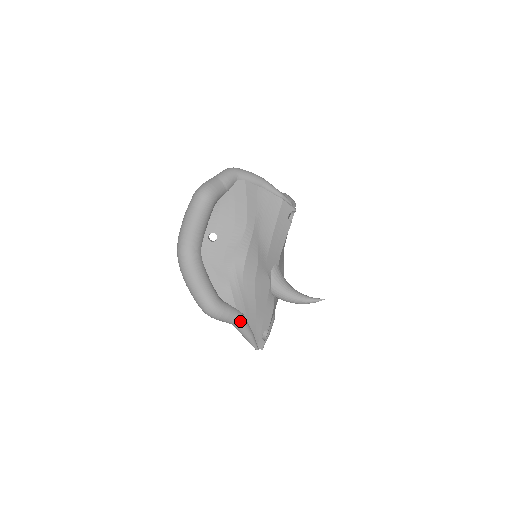
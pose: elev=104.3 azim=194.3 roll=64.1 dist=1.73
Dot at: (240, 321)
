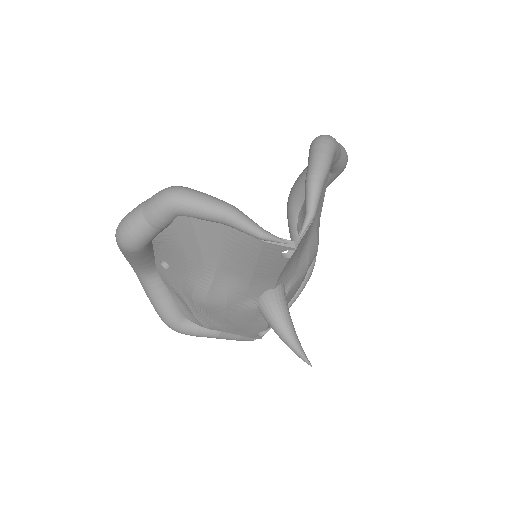
Dot at: (213, 337)
